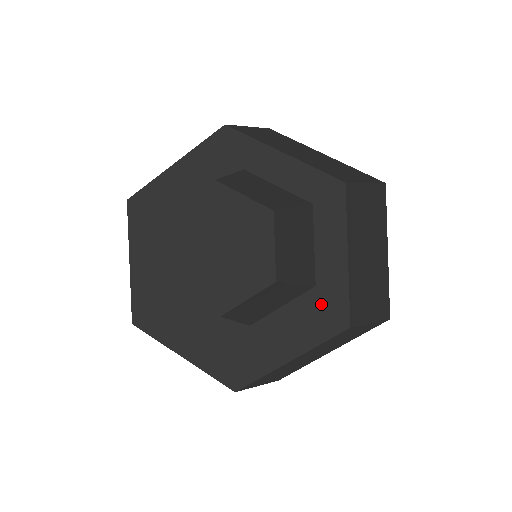
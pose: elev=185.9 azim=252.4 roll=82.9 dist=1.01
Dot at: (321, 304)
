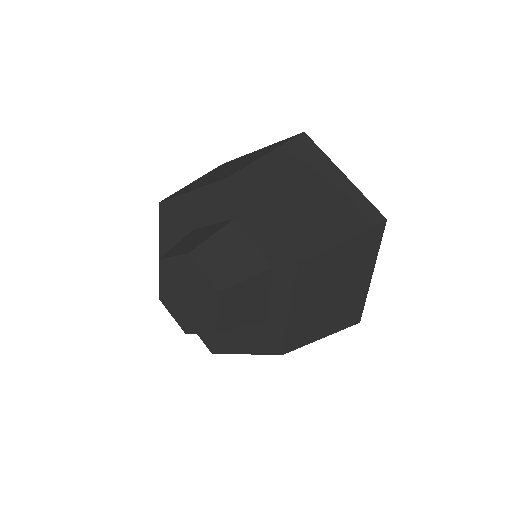
Dot at: (268, 332)
